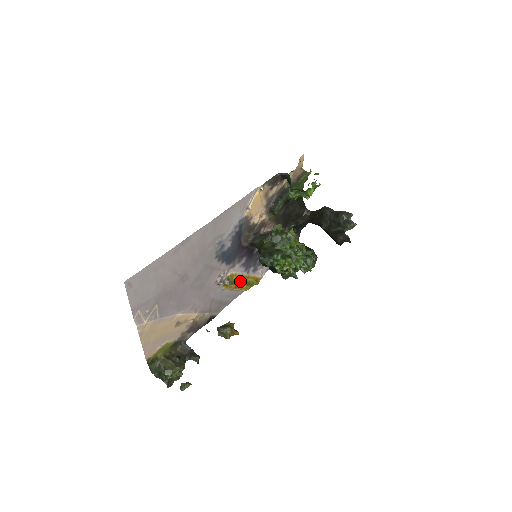
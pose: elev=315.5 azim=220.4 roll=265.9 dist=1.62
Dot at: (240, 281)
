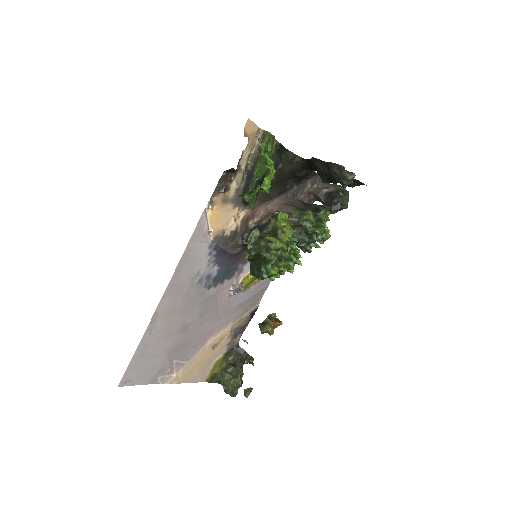
Dot at: occluded
